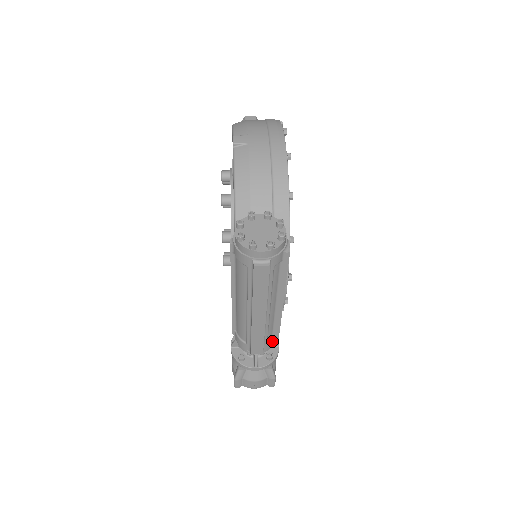
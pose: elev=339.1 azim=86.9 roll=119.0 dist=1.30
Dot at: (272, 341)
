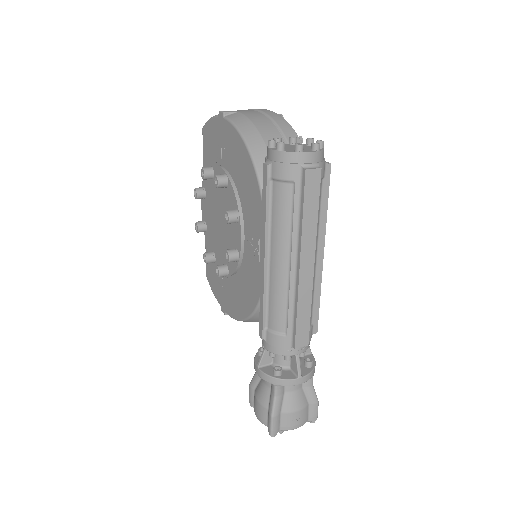
Dot at: (311, 331)
